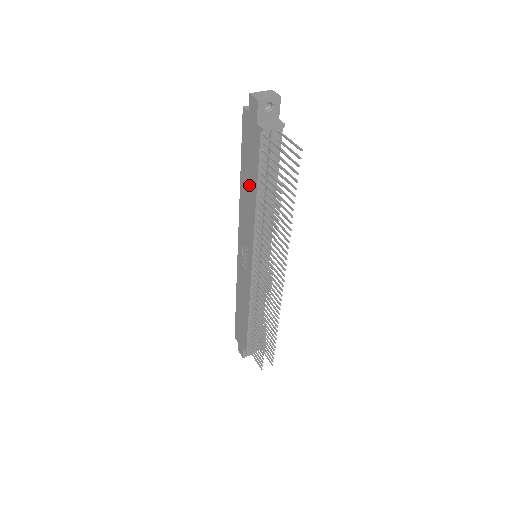
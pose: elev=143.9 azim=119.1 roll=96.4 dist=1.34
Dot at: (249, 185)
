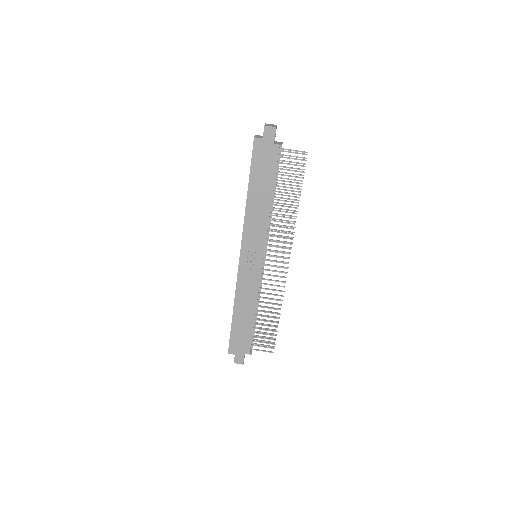
Dot at: (261, 194)
